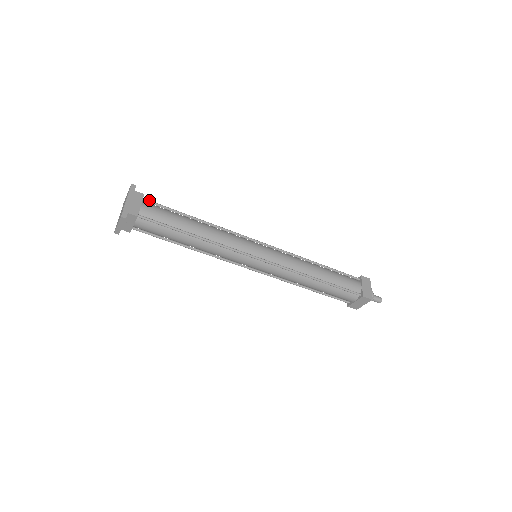
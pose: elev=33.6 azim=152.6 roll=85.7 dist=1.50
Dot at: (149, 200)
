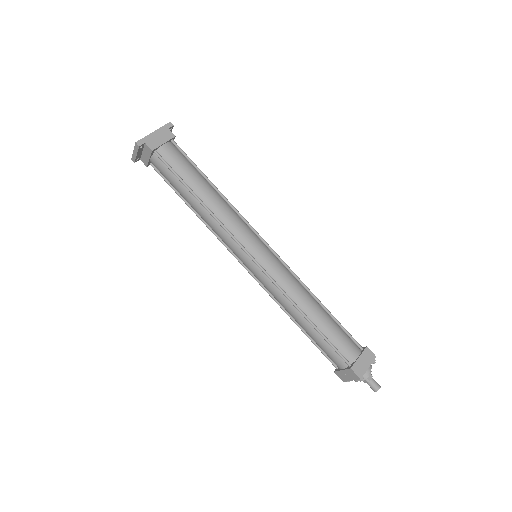
Dot at: occluded
